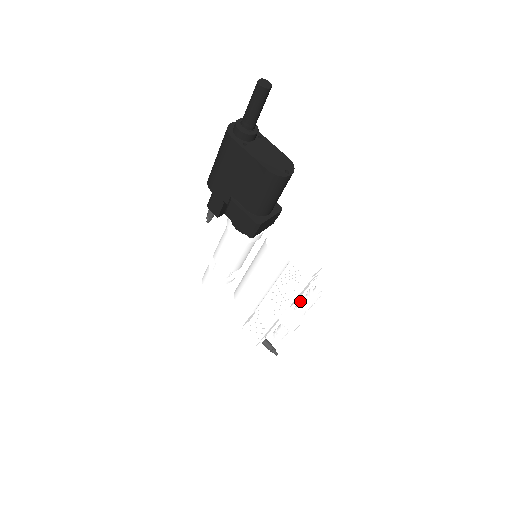
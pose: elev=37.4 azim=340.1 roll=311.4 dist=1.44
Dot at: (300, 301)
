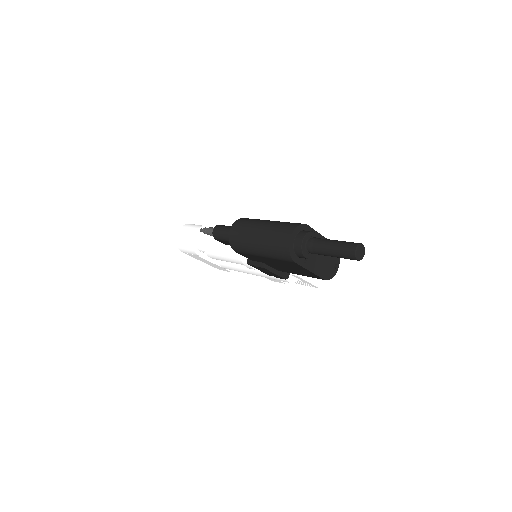
Dot at: occluded
